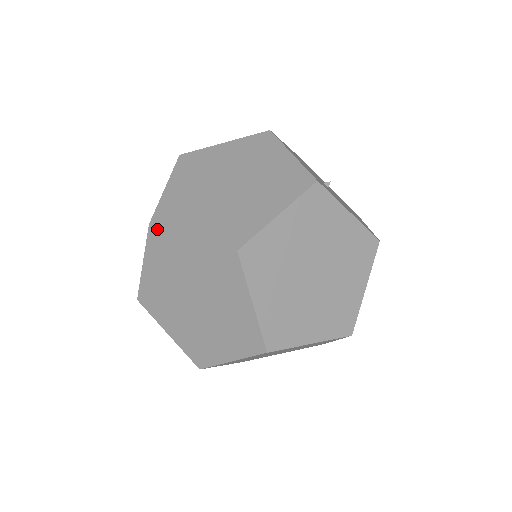
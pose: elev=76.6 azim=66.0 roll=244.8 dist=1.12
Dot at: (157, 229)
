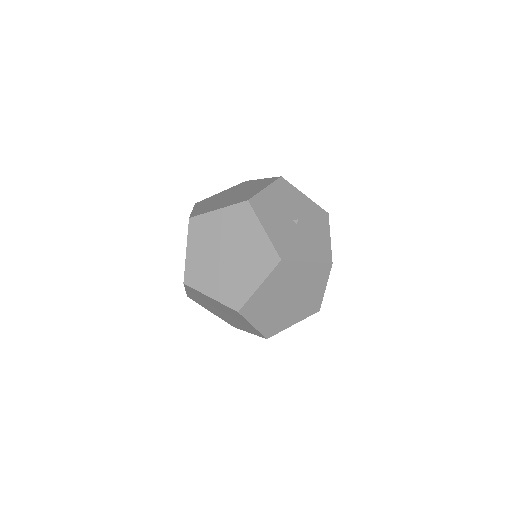
Dot at: (189, 287)
